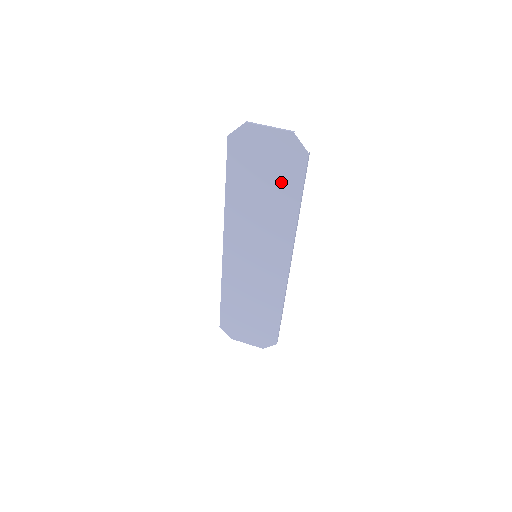
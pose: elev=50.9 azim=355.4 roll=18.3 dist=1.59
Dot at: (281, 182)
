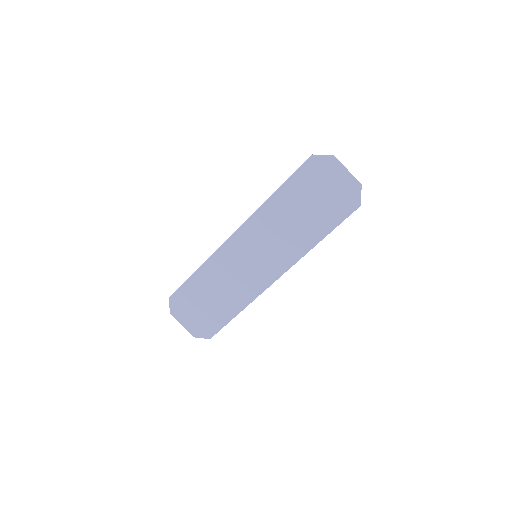
Dot at: (324, 213)
